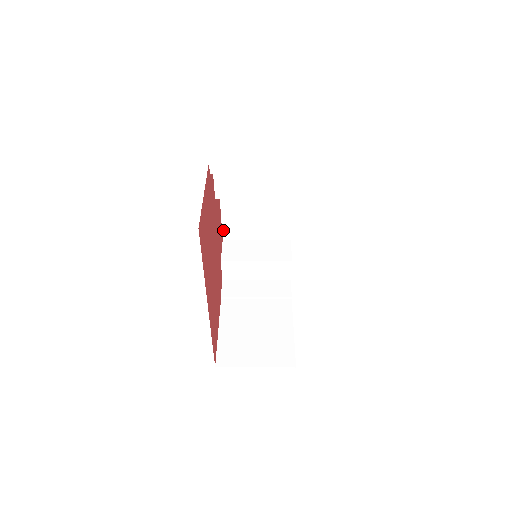
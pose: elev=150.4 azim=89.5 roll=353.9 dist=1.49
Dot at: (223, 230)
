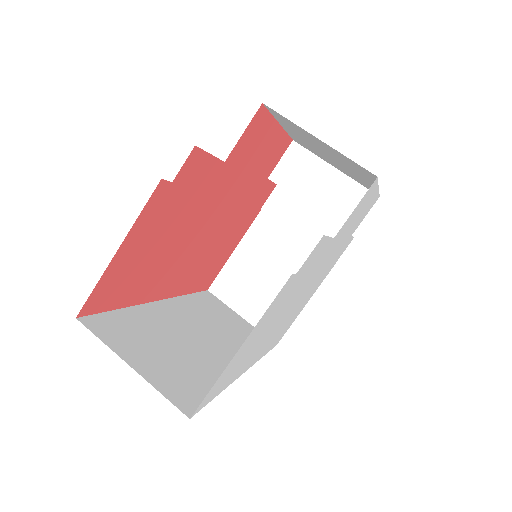
Dot at: (291, 136)
